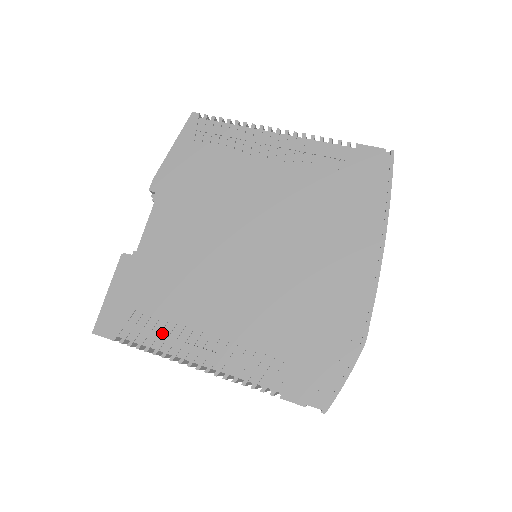
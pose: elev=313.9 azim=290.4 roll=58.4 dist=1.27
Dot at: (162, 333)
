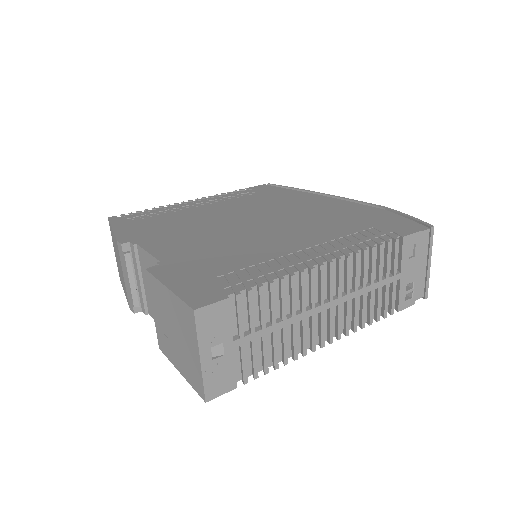
Dot at: (266, 270)
